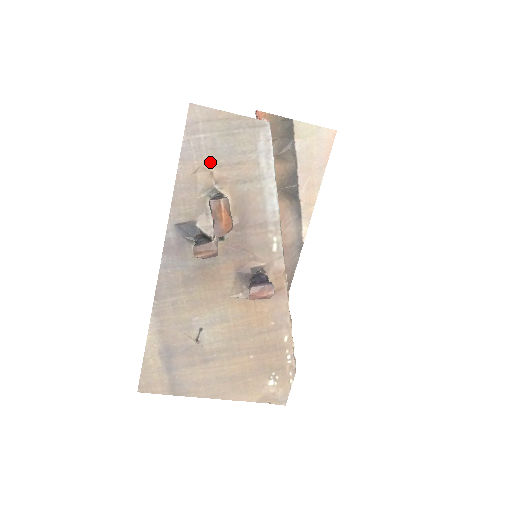
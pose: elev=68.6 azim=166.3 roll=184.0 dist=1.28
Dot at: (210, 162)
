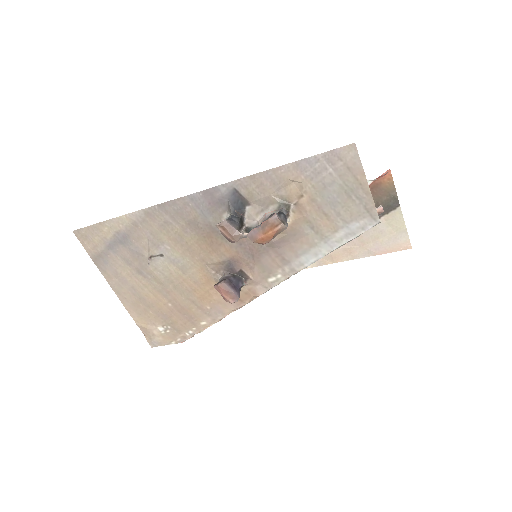
Dot at: (311, 189)
